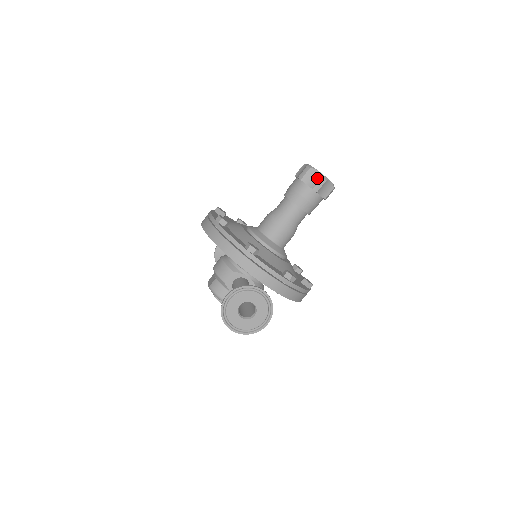
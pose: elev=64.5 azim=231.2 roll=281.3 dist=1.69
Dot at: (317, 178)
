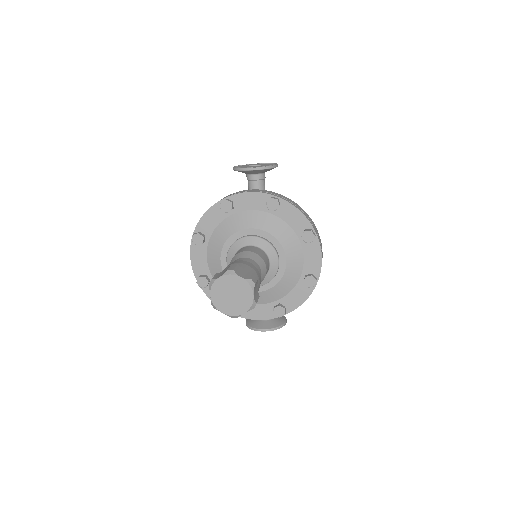
Dot at: occluded
